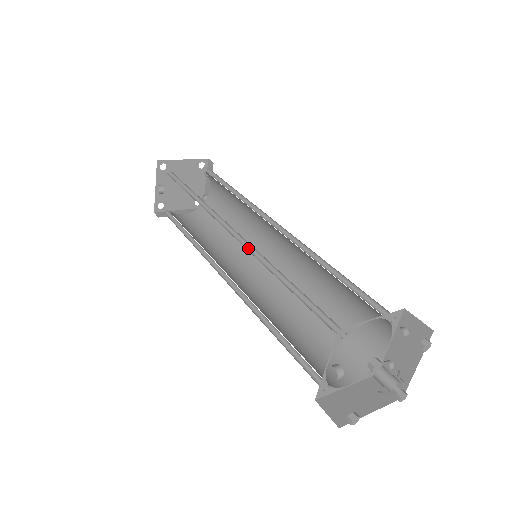
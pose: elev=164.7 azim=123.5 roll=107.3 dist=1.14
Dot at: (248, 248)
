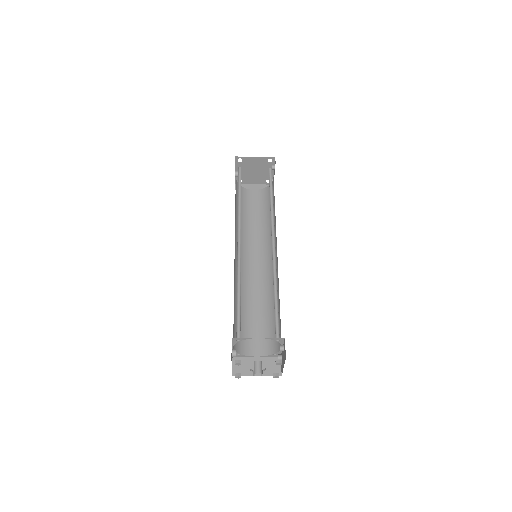
Dot at: (240, 258)
